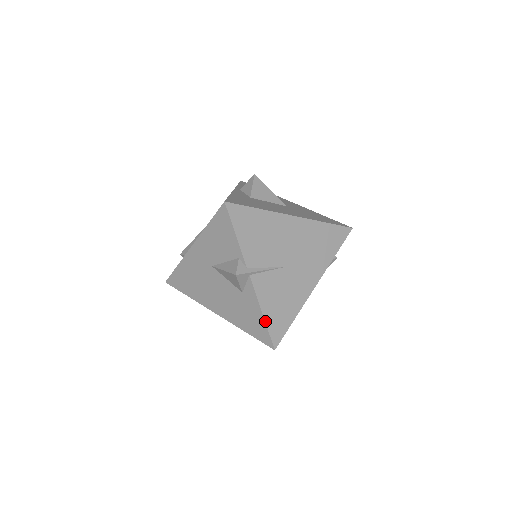
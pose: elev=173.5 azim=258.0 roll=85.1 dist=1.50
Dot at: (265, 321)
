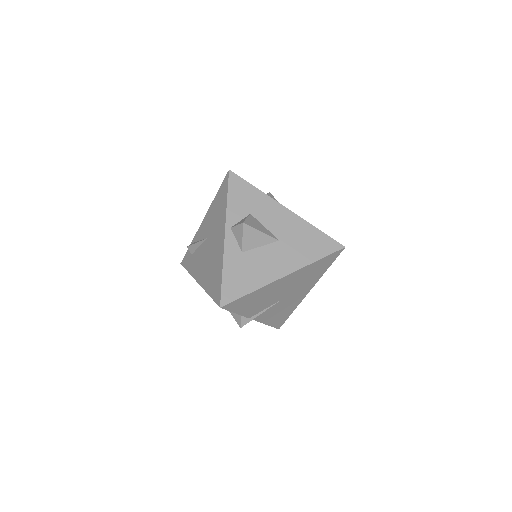
Dot at: (269, 325)
